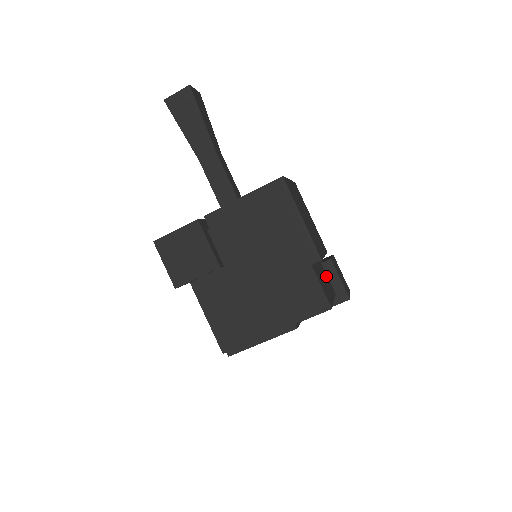
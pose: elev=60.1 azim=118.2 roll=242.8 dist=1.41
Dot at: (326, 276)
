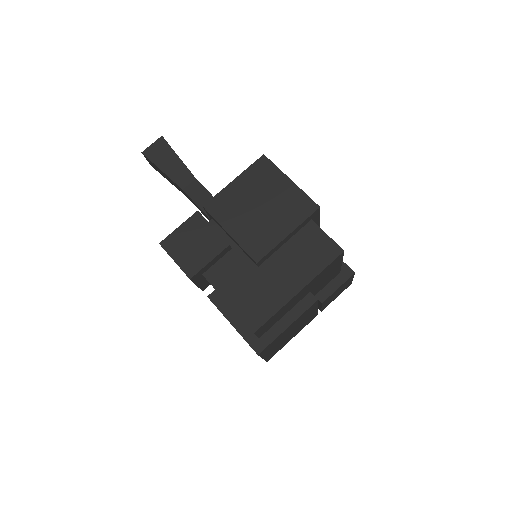
Dot at: occluded
